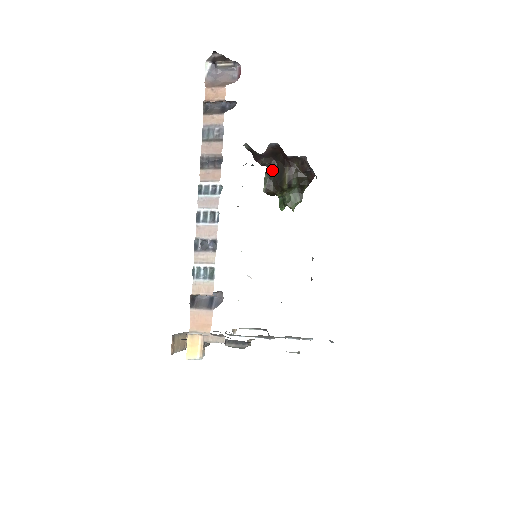
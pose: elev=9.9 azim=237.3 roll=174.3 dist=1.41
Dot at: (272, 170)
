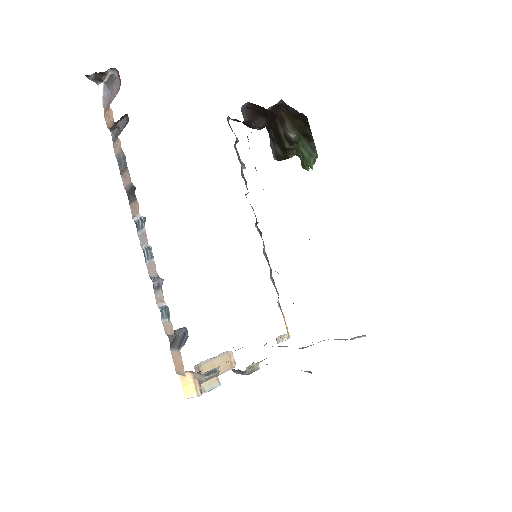
Dot at: (270, 131)
